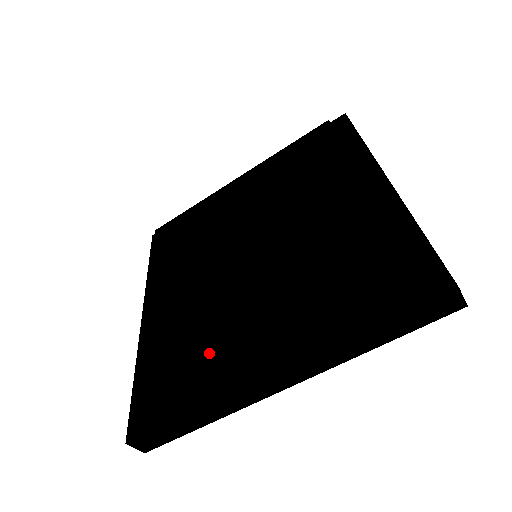
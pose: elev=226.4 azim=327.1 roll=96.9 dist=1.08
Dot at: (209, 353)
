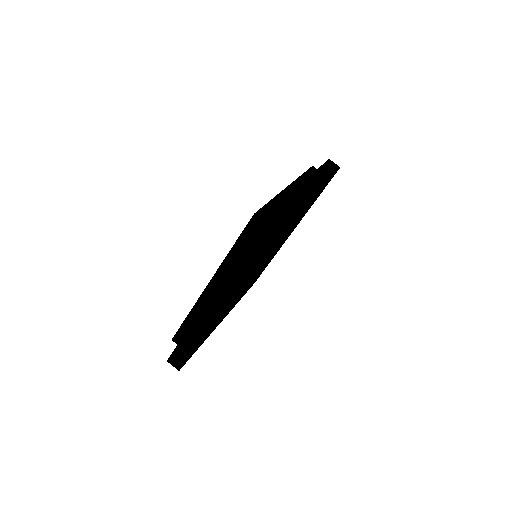
Dot at: occluded
